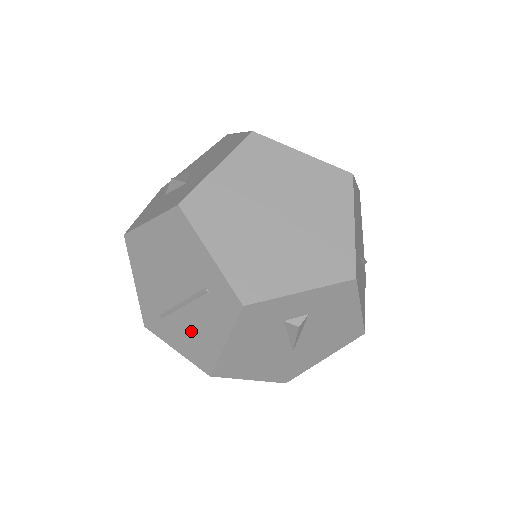
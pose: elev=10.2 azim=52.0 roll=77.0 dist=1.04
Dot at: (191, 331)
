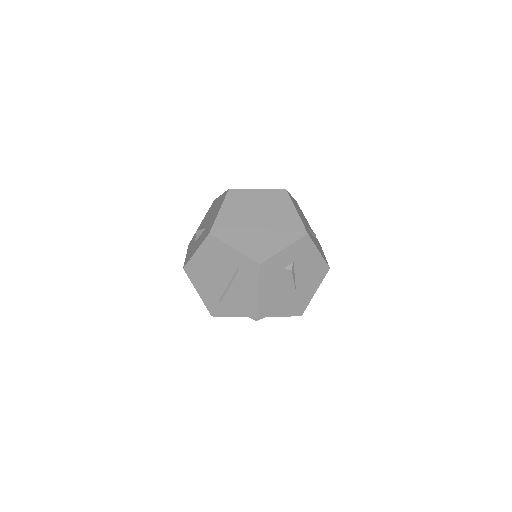
Dot at: (239, 298)
